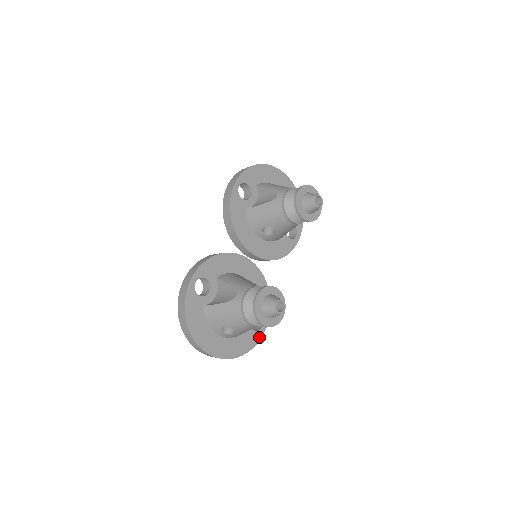
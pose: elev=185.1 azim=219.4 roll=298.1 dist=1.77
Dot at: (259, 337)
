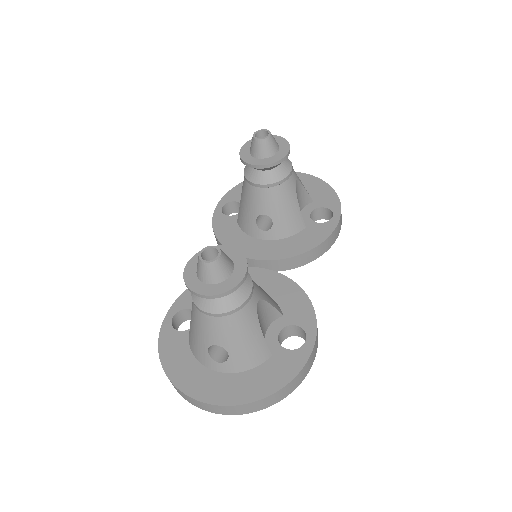
Dot at: (304, 357)
